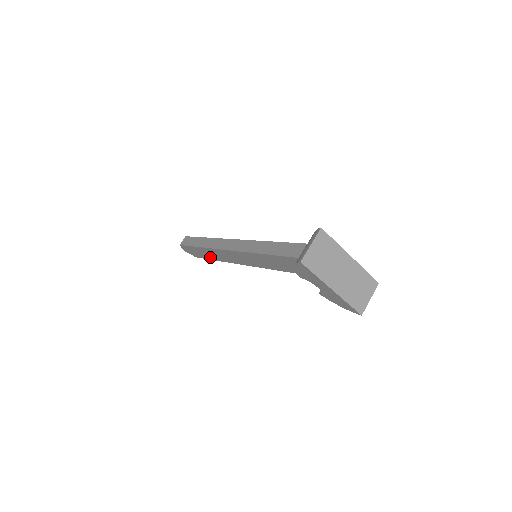
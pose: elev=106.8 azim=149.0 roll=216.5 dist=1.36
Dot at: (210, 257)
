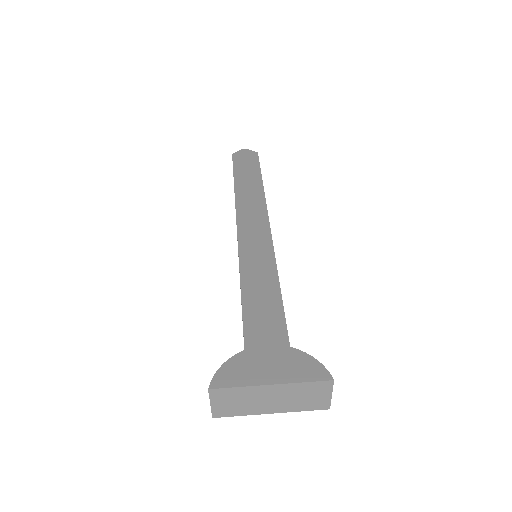
Dot at: occluded
